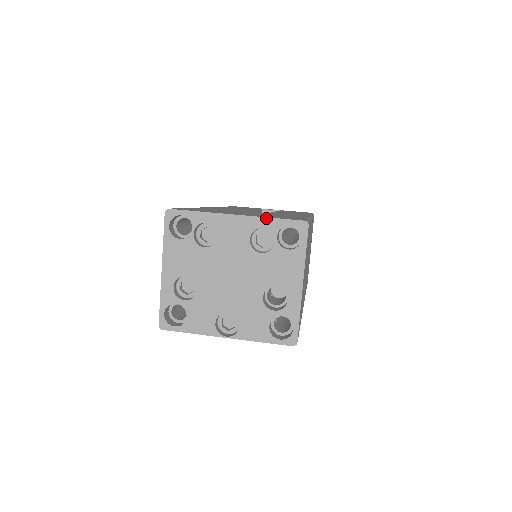
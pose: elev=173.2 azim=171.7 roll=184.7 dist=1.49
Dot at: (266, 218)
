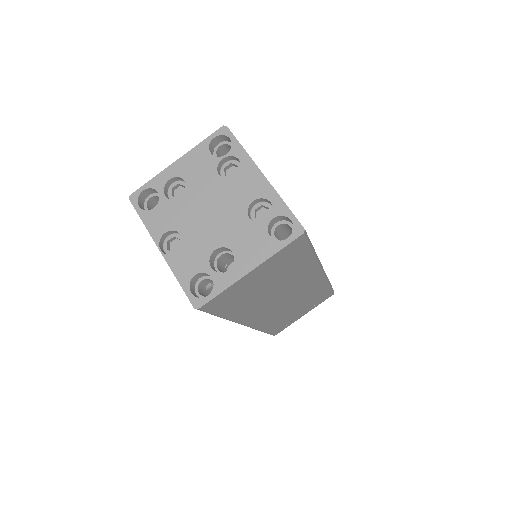
Dot at: (281, 198)
